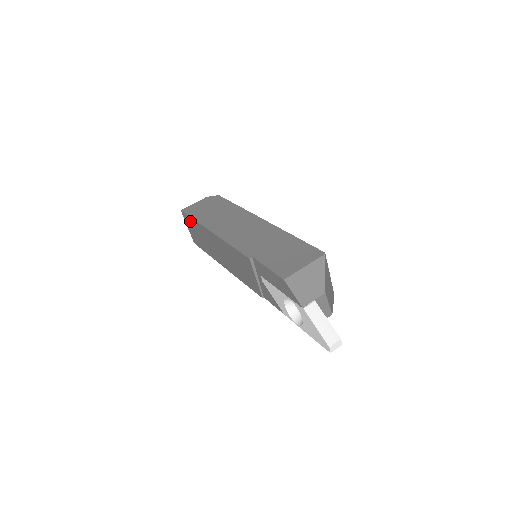
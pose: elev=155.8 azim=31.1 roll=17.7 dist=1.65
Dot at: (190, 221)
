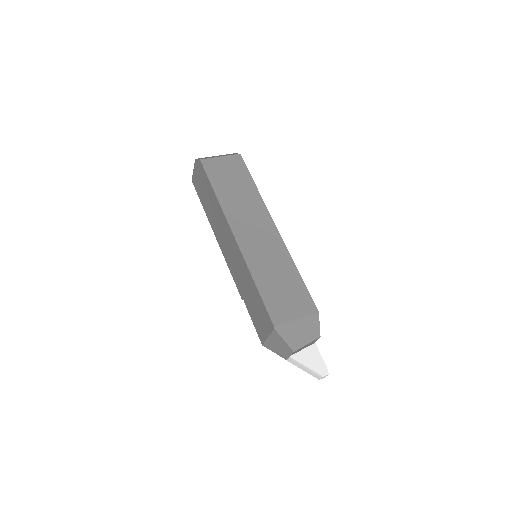
Dot at: occluded
